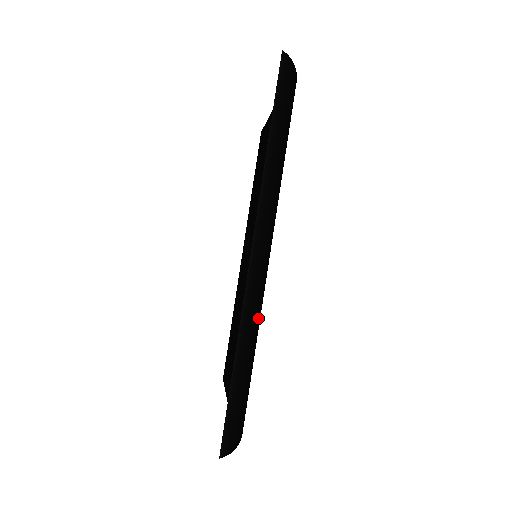
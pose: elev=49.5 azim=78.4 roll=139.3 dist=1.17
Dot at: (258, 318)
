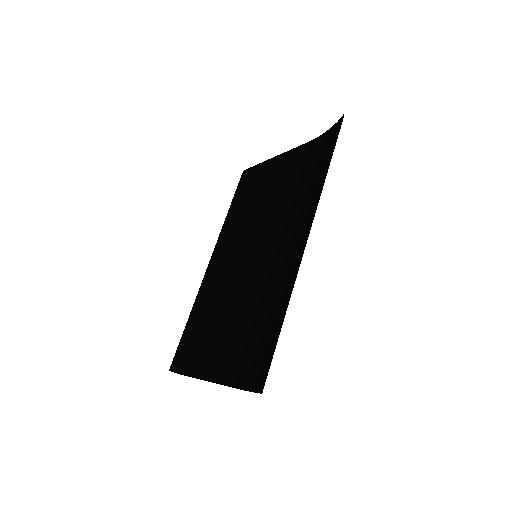
Dot at: occluded
